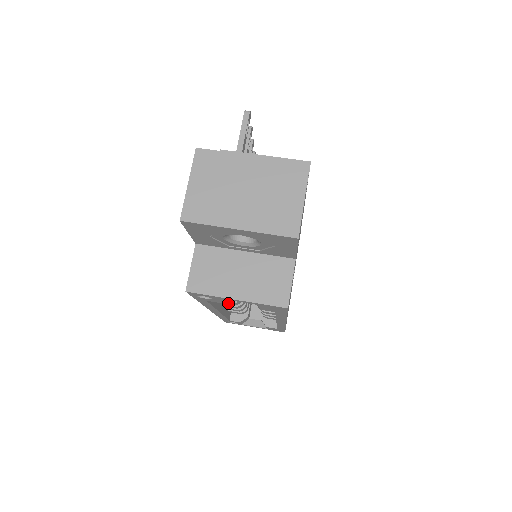
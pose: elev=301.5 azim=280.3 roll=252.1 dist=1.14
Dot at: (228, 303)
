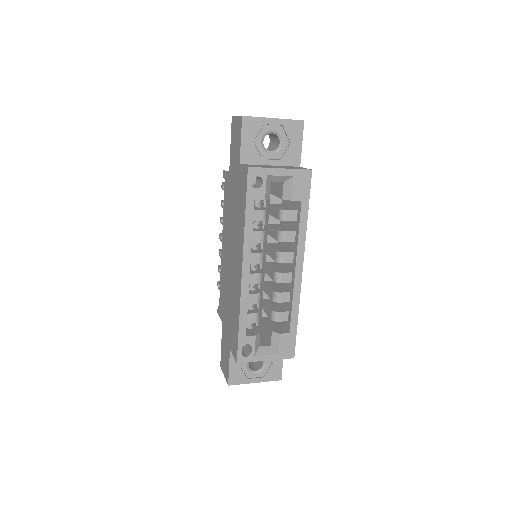
Dot at: (255, 257)
